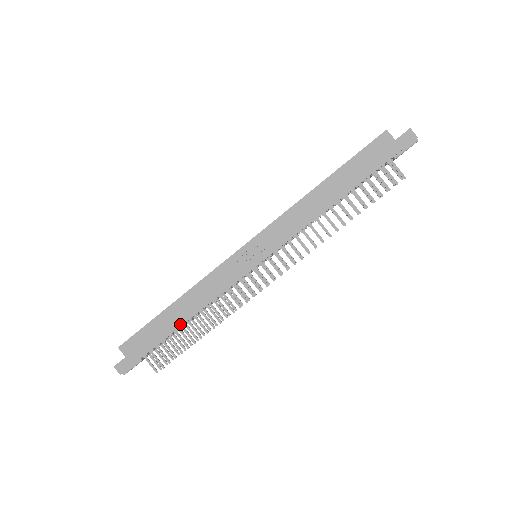
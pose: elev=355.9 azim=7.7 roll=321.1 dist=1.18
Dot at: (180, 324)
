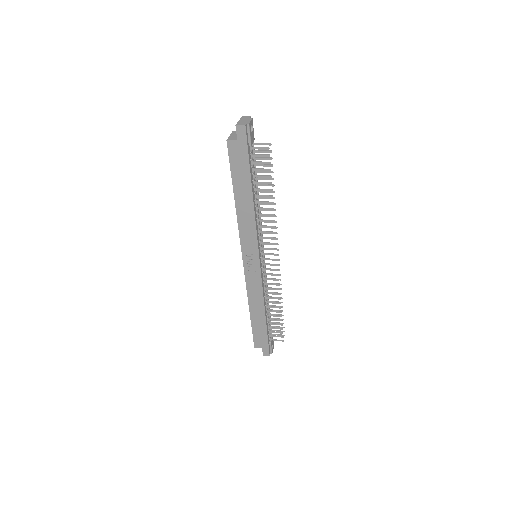
Dot at: (264, 317)
